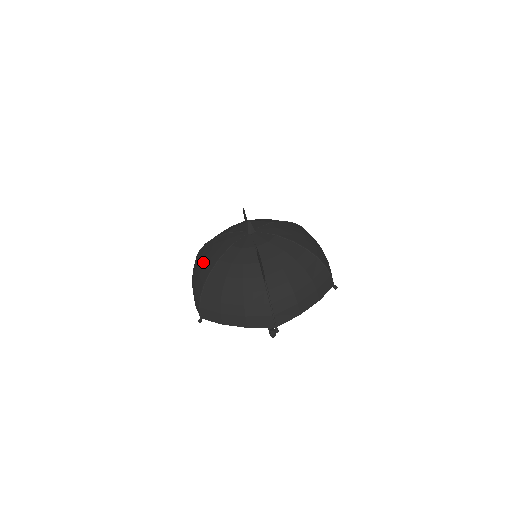
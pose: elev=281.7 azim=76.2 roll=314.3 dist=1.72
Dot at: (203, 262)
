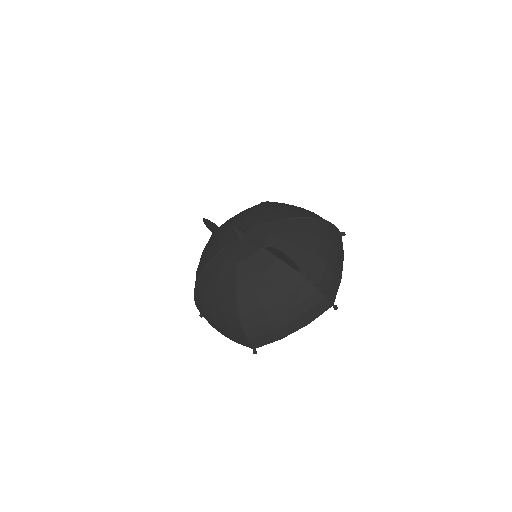
Dot at: (217, 297)
